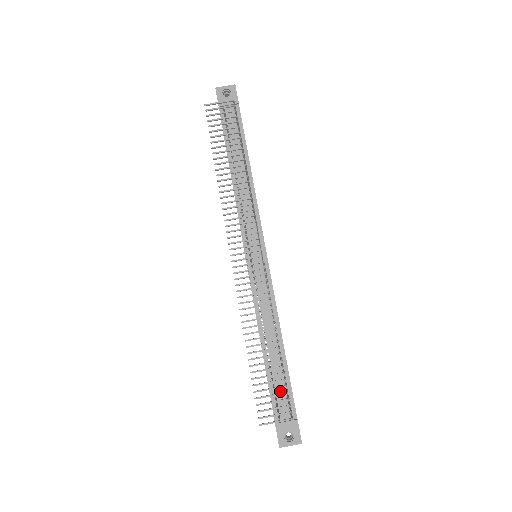
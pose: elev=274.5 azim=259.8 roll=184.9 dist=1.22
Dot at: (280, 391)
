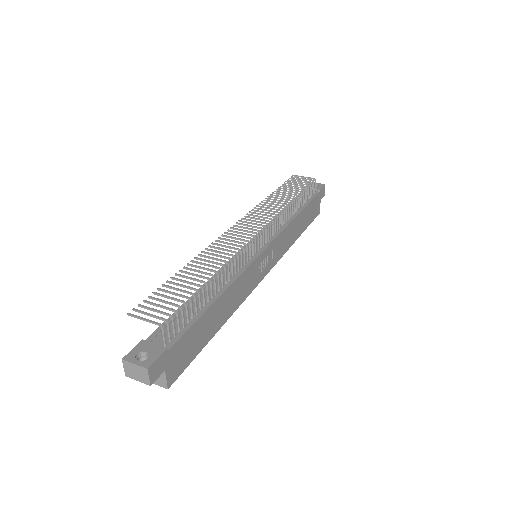
Dot at: occluded
